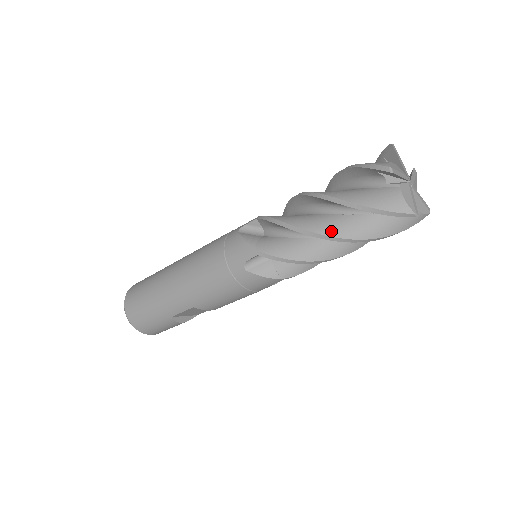
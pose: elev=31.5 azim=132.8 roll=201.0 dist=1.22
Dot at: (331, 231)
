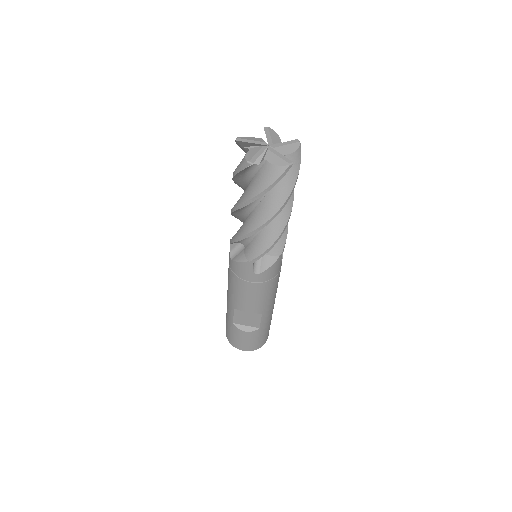
Dot at: (237, 203)
